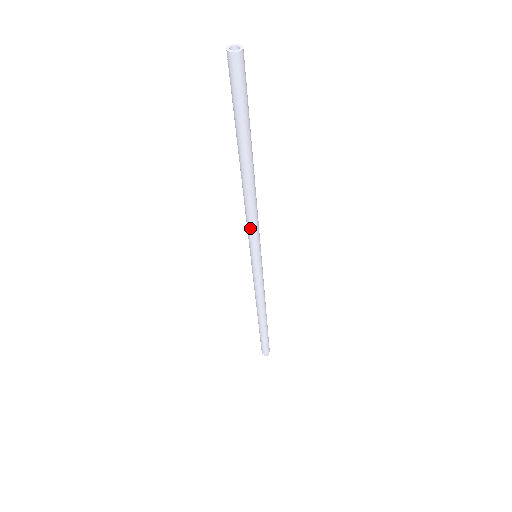
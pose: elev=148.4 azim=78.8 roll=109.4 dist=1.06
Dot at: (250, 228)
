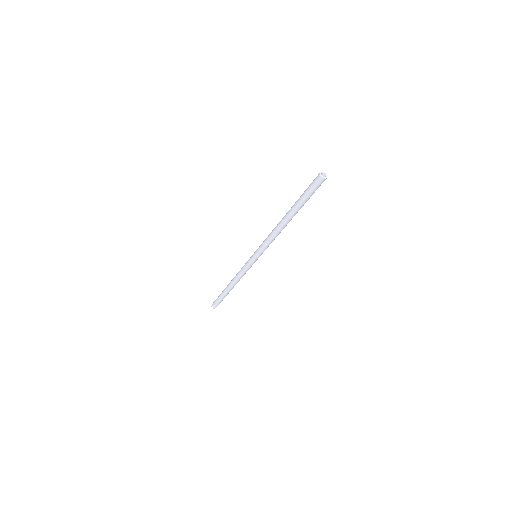
Dot at: (269, 244)
